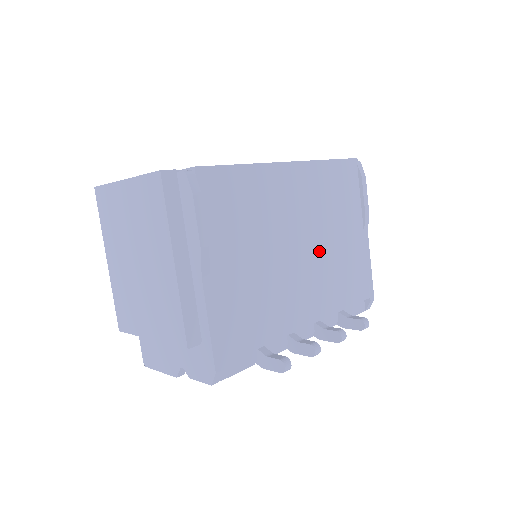
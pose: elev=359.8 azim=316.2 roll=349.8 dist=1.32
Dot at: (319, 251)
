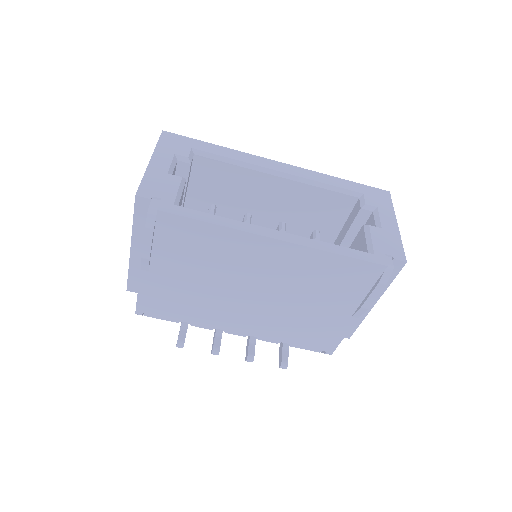
Dot at: (277, 303)
